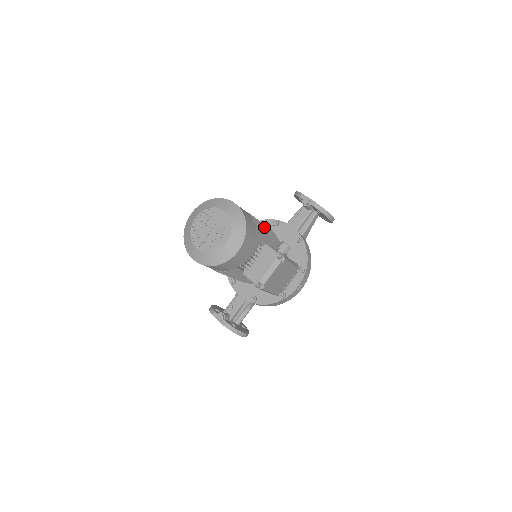
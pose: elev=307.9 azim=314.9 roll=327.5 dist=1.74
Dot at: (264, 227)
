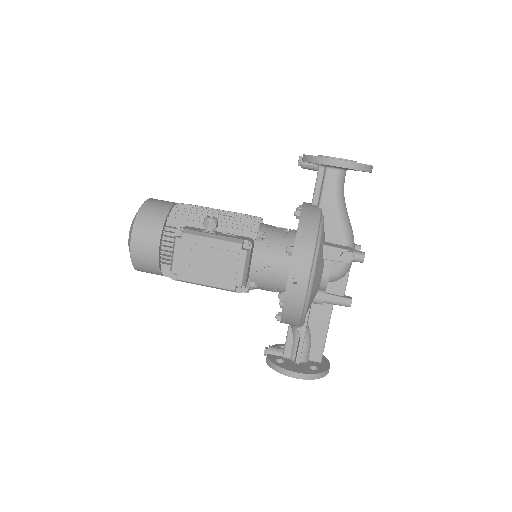
Dot at: (204, 212)
